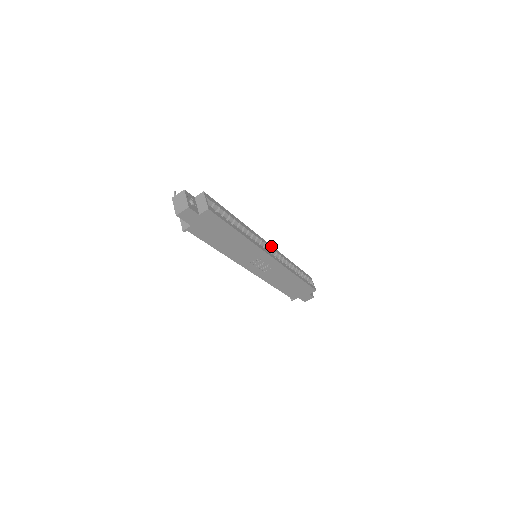
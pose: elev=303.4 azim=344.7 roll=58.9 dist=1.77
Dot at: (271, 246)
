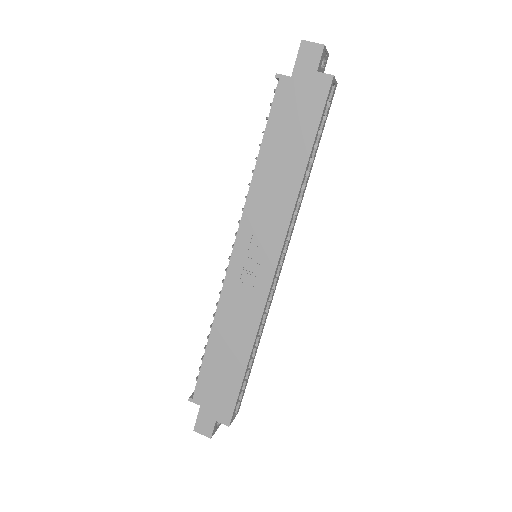
Dot at: occluded
